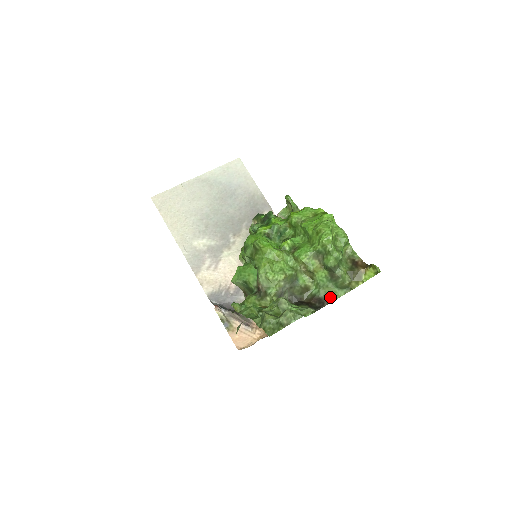
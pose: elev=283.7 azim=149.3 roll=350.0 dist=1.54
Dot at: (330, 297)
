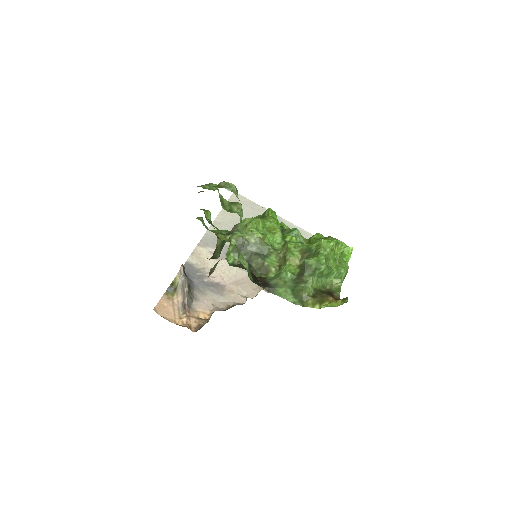
Dot at: (277, 289)
